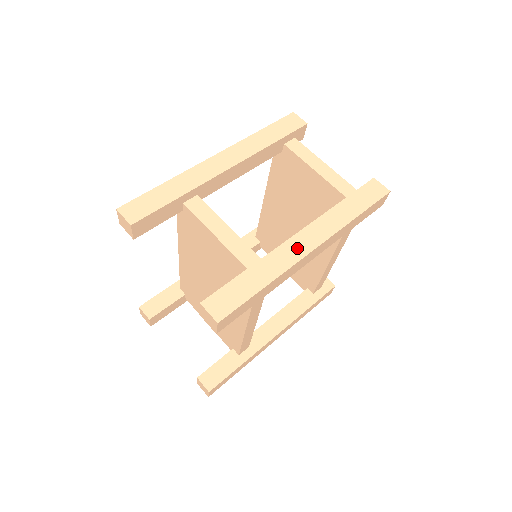
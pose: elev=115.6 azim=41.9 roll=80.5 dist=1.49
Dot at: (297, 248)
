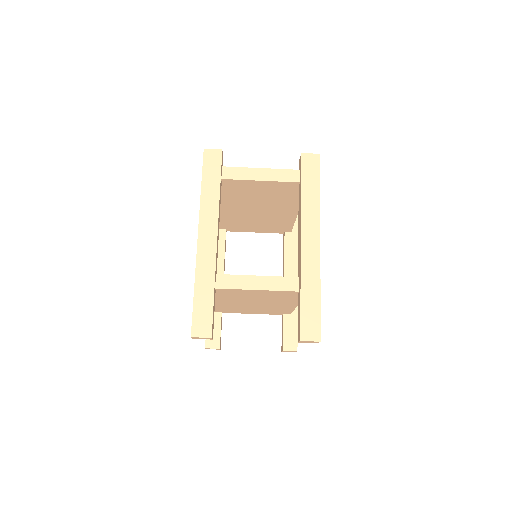
Dot at: (311, 252)
